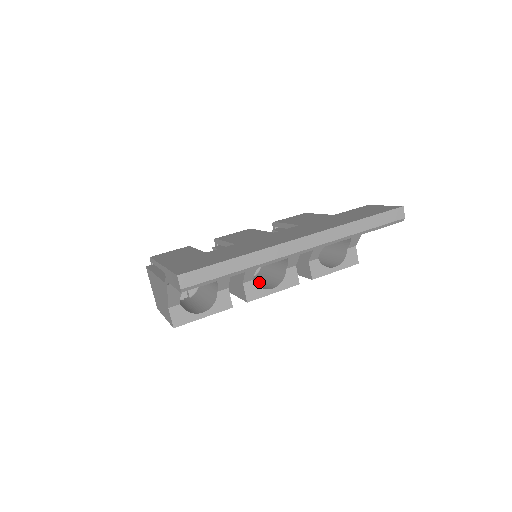
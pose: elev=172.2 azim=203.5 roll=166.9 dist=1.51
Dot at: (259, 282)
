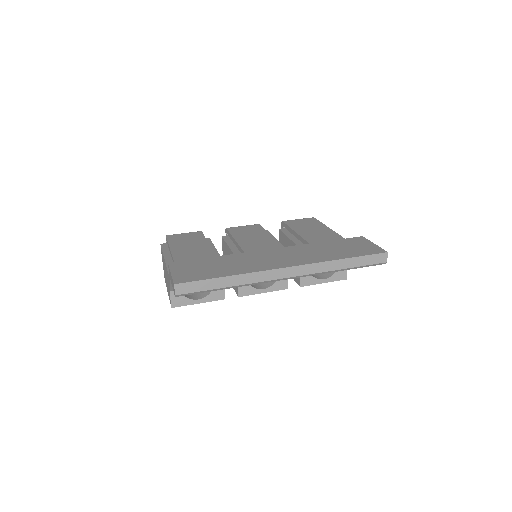
Dot at: occluded
